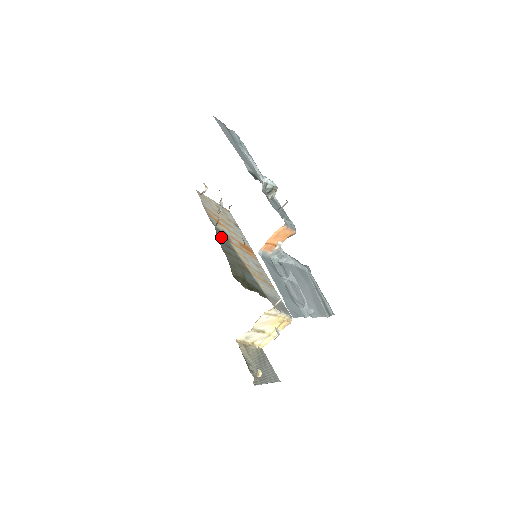
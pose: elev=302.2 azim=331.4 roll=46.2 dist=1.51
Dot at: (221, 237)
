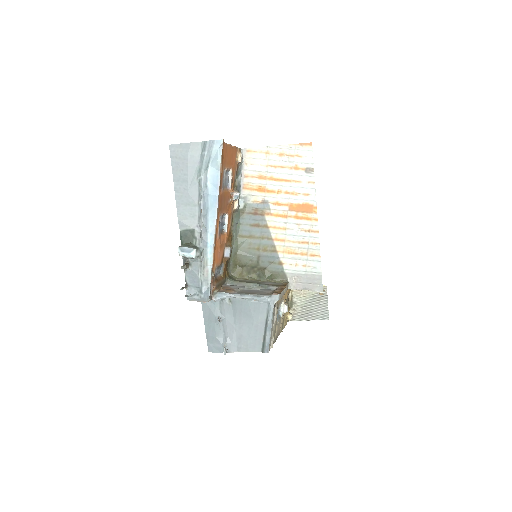
Dot at: (249, 216)
